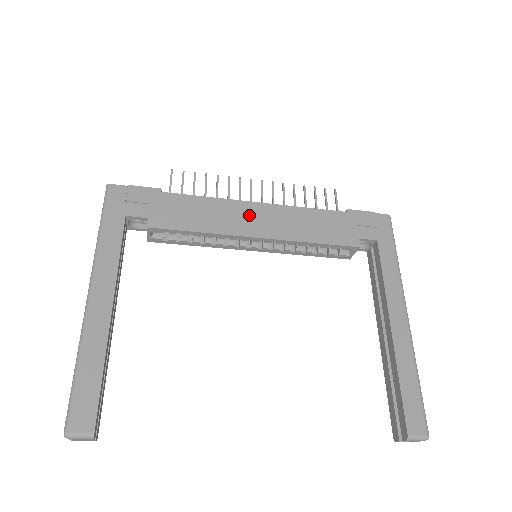
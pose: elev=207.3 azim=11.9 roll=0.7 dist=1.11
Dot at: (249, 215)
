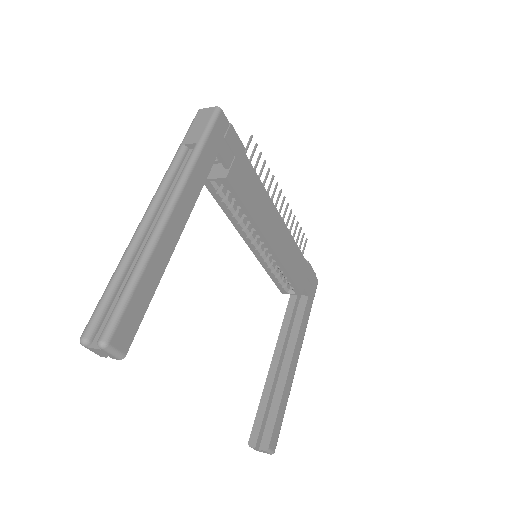
Dot at: (274, 222)
